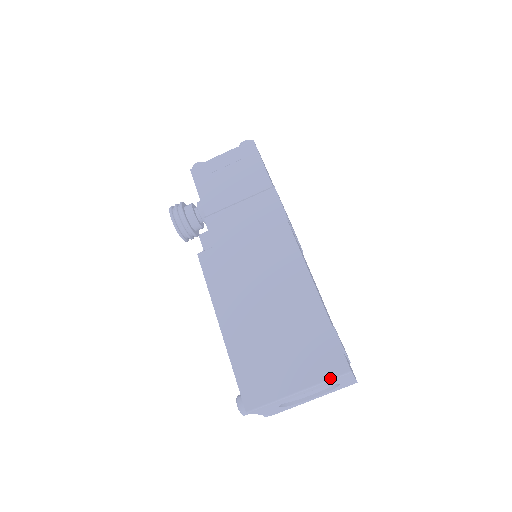
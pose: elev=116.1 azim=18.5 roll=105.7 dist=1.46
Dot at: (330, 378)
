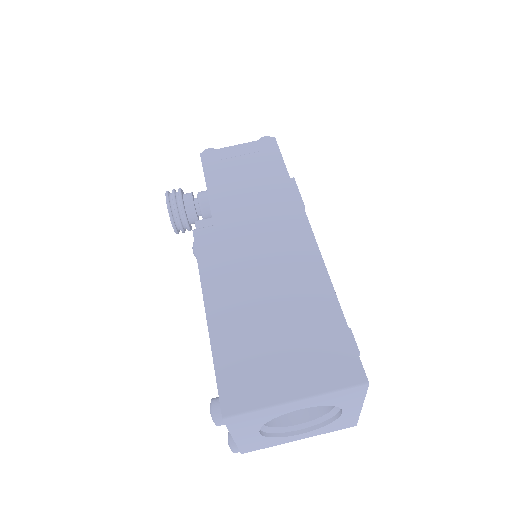
Dot at: (340, 387)
